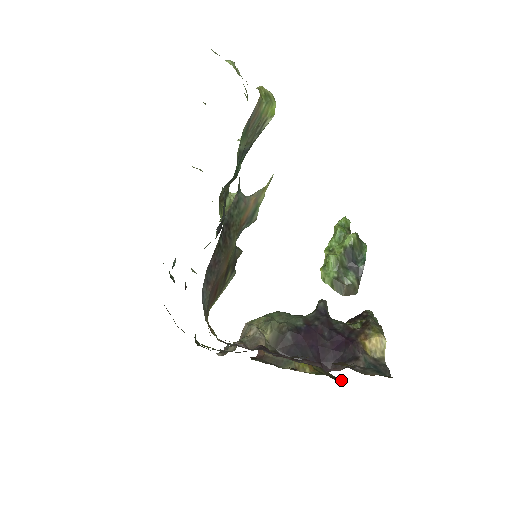
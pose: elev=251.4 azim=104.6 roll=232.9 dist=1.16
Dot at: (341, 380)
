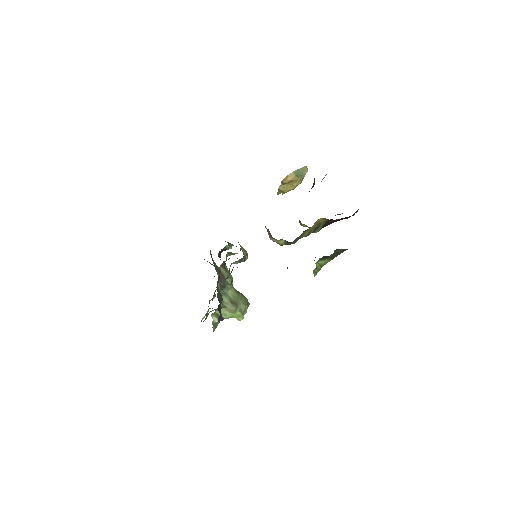
Dot at: occluded
